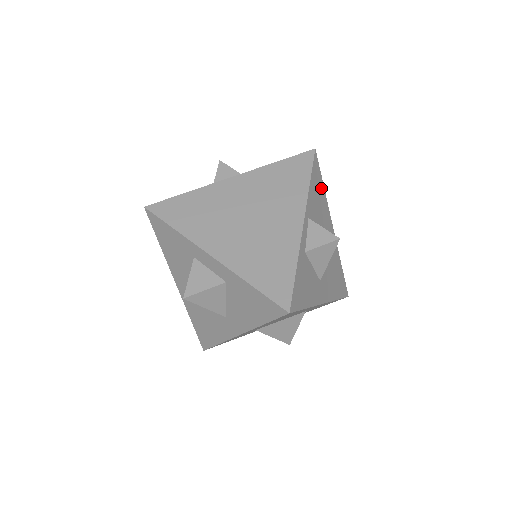
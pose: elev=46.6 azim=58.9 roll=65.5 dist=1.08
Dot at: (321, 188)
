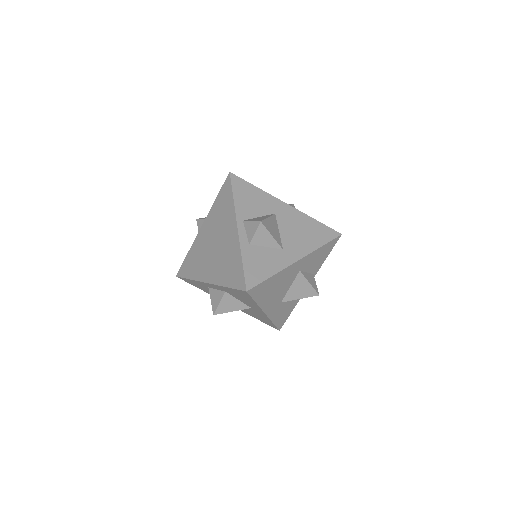
Dot at: (252, 190)
